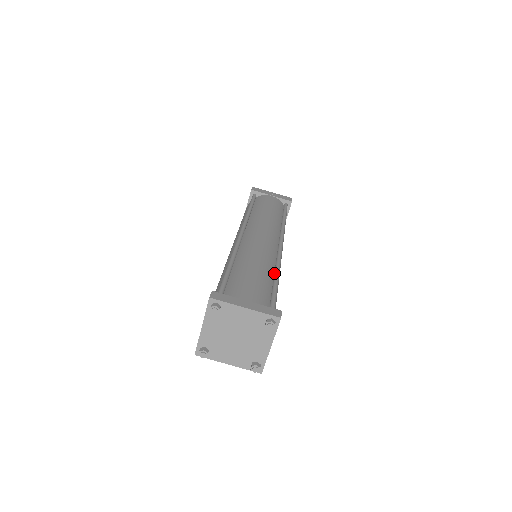
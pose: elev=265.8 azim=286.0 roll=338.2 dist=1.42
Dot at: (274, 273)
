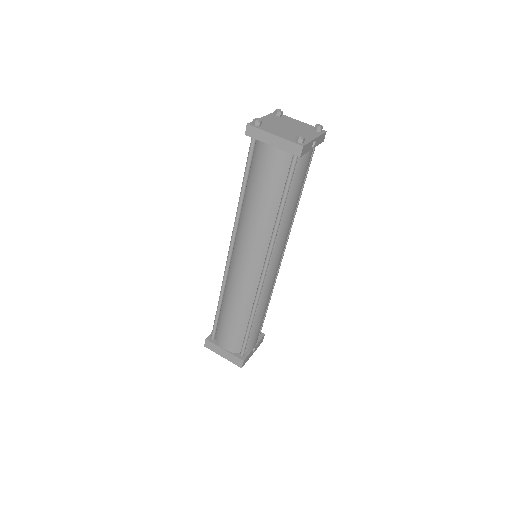
Dot at: occluded
